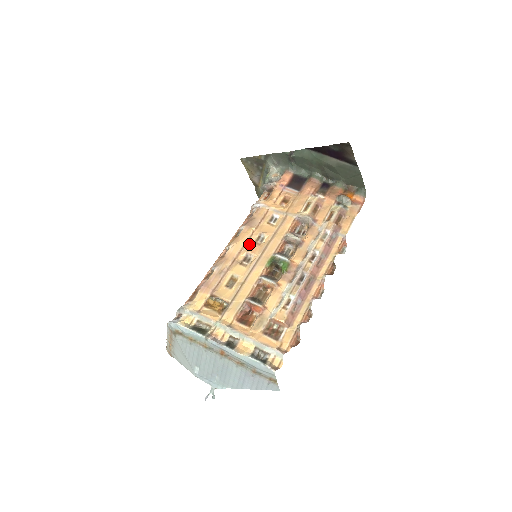
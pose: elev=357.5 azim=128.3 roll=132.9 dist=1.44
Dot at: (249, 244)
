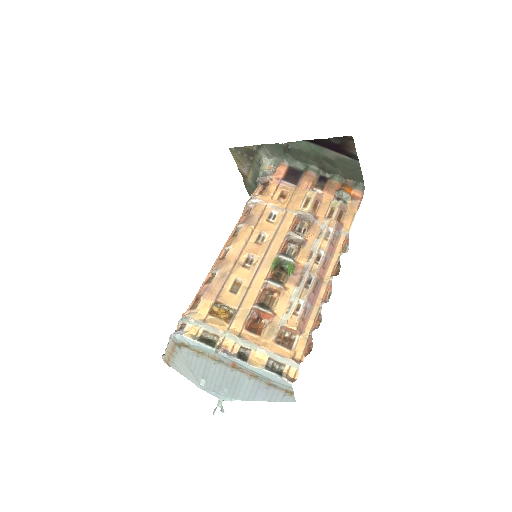
Dot at: (250, 244)
